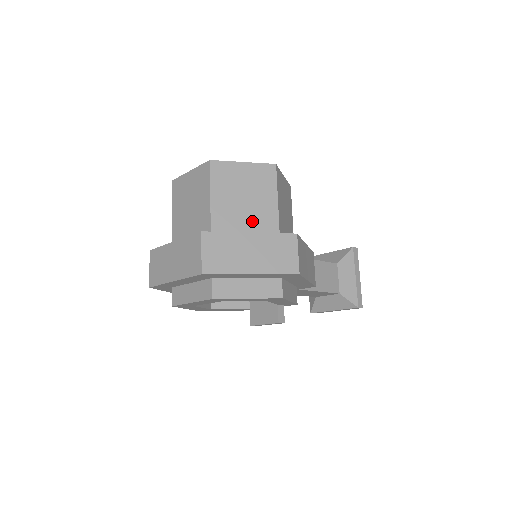
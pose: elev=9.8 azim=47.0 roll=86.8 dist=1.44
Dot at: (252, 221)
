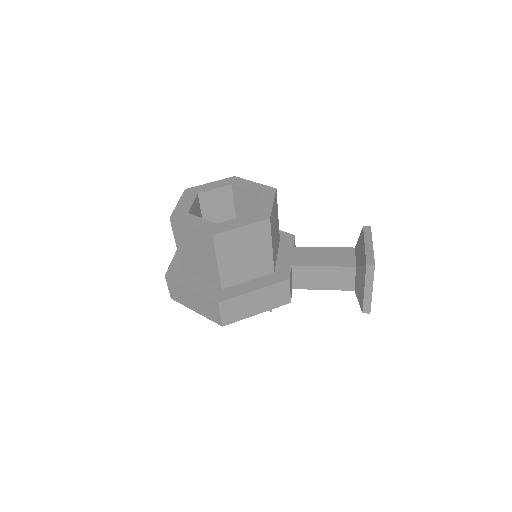
Dot at: (203, 271)
